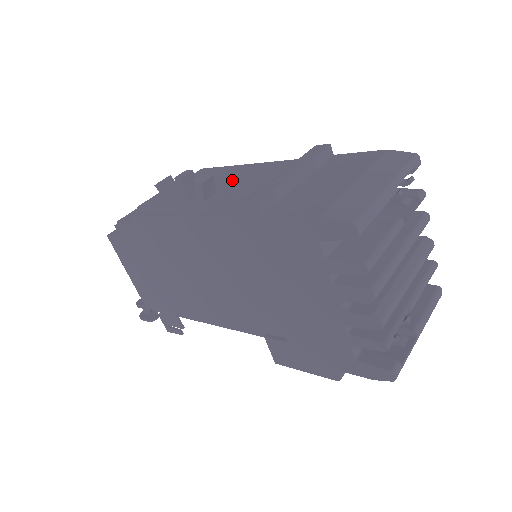
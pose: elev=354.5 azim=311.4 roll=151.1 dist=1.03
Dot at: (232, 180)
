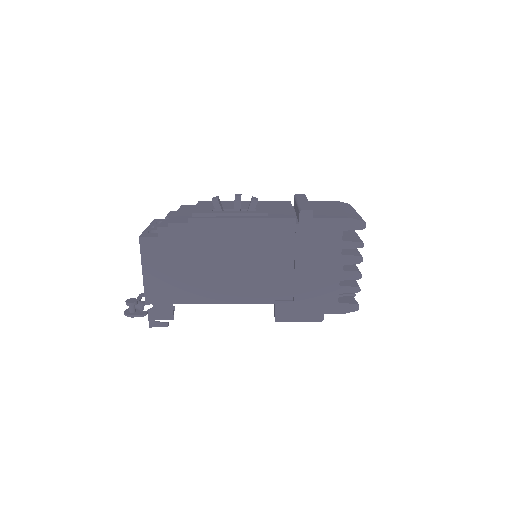
Dot at: (248, 206)
